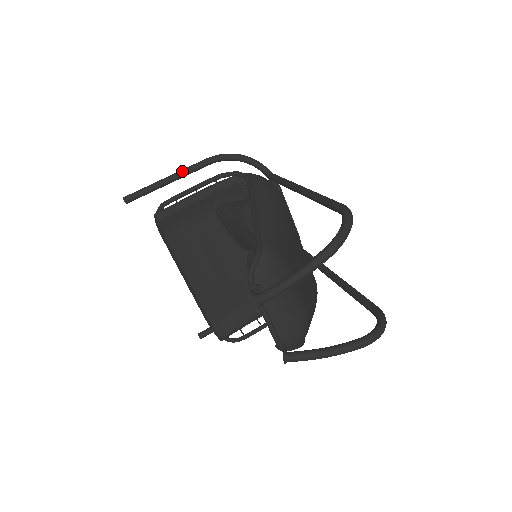
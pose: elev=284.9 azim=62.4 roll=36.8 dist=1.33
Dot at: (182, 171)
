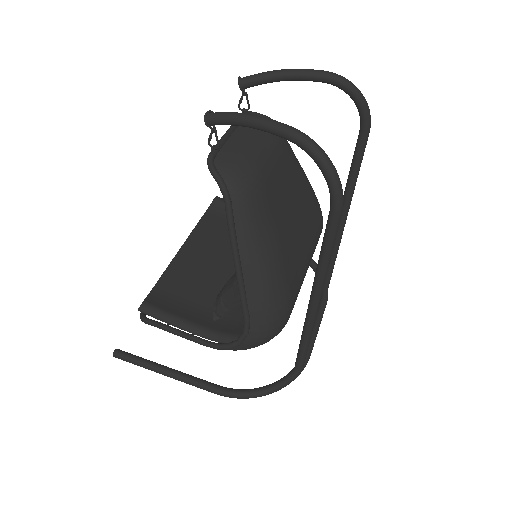
Dot at: occluded
